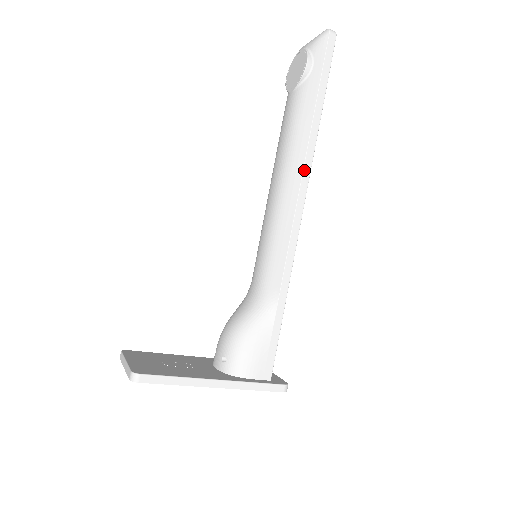
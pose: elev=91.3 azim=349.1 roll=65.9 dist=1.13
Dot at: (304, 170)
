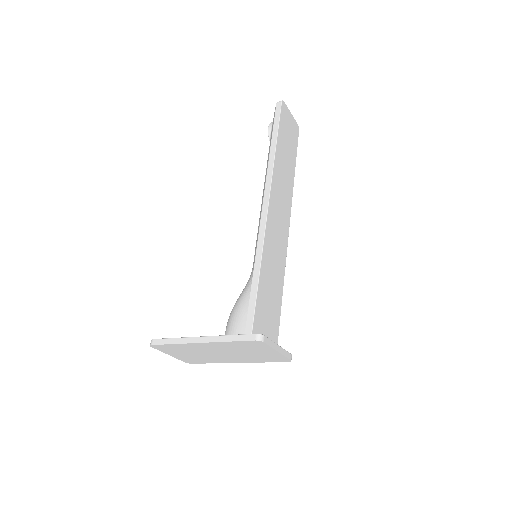
Dot at: (266, 181)
